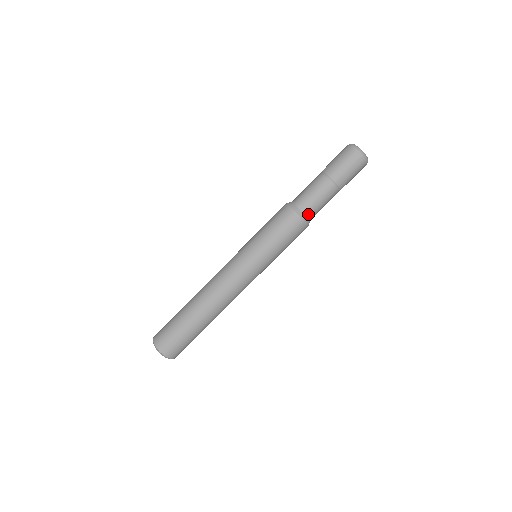
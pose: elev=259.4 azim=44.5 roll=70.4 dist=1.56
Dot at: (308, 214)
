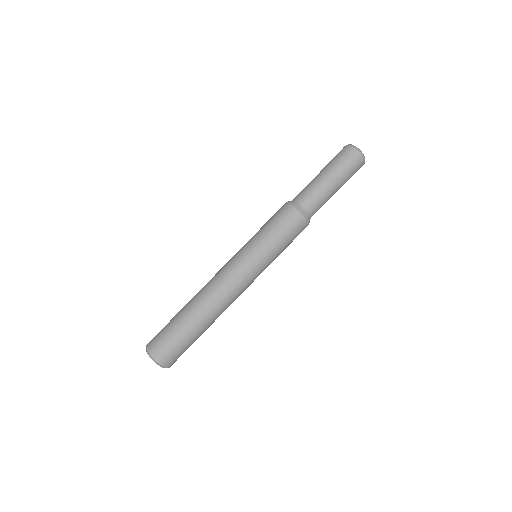
Dot at: (309, 212)
